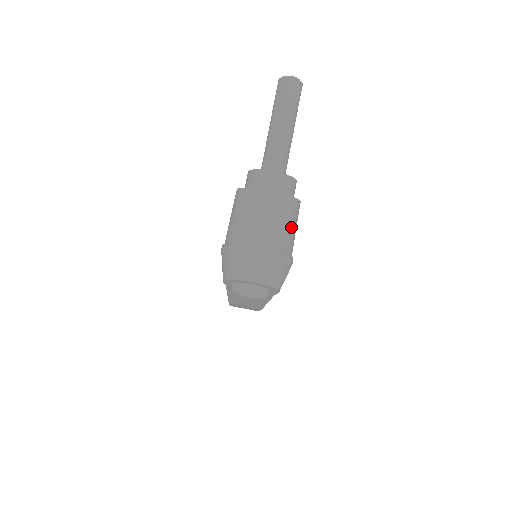
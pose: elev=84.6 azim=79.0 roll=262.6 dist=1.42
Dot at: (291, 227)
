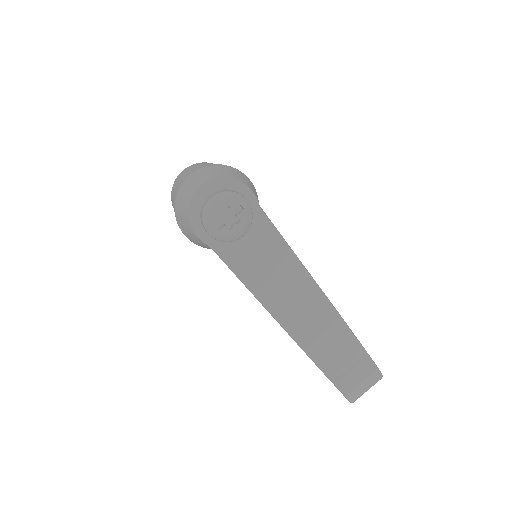
Dot at: occluded
